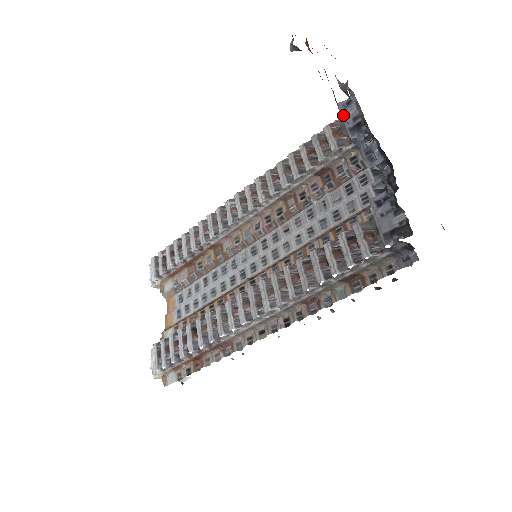
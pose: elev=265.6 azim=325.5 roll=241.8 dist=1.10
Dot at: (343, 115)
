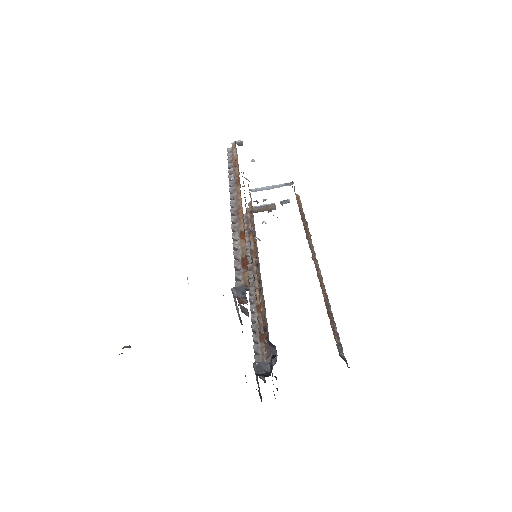
Dot at: (235, 304)
